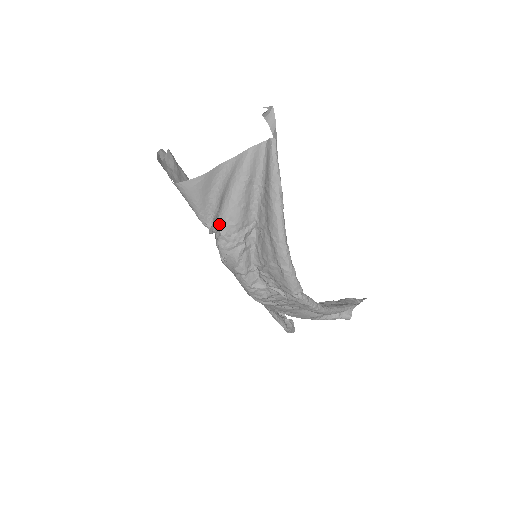
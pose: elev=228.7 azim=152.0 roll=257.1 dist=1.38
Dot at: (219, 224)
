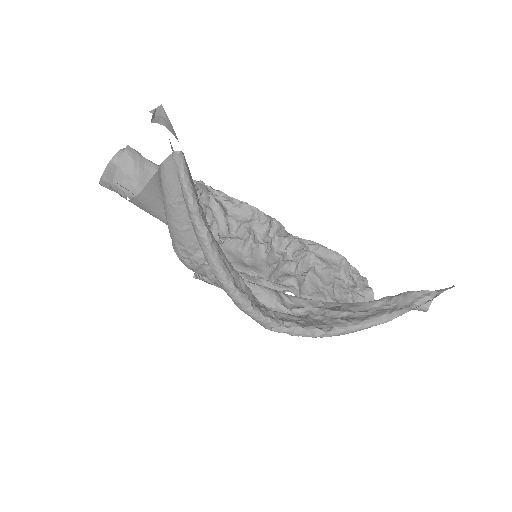
Dot at: (173, 246)
